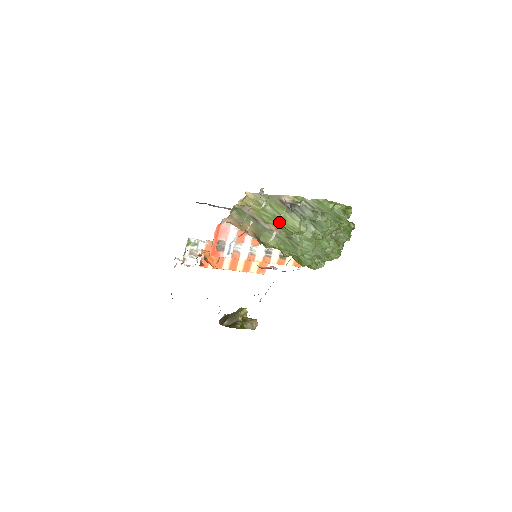
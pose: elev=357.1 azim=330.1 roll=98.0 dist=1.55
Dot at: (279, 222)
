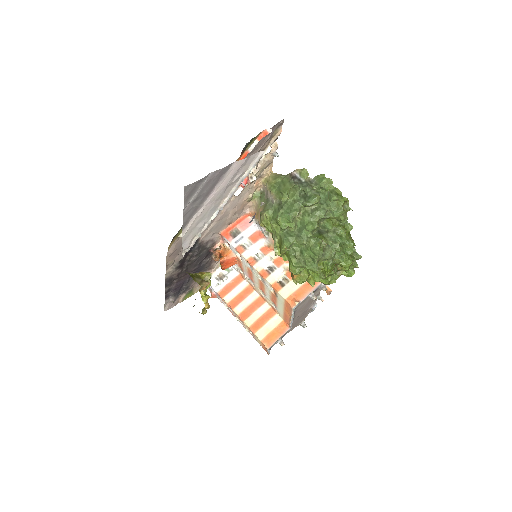
Dot at: (264, 135)
